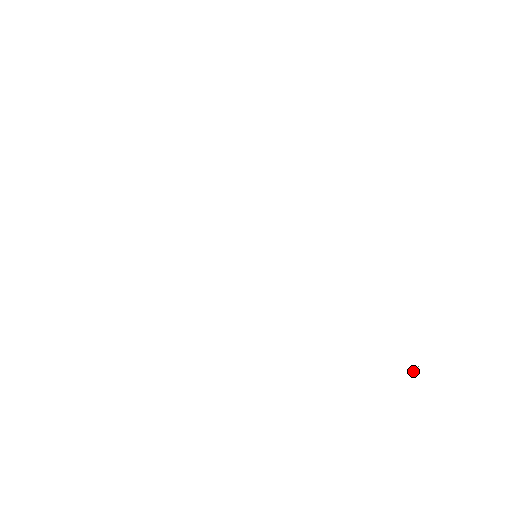
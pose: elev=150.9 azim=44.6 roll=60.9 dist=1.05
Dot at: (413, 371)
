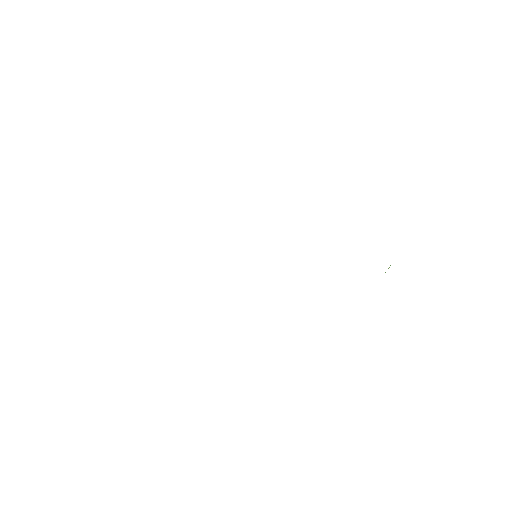
Dot at: occluded
